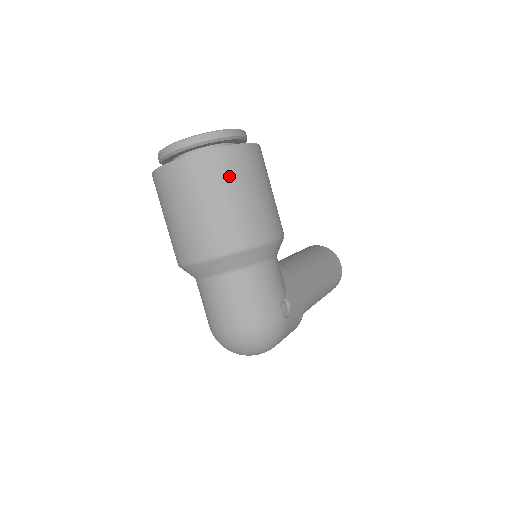
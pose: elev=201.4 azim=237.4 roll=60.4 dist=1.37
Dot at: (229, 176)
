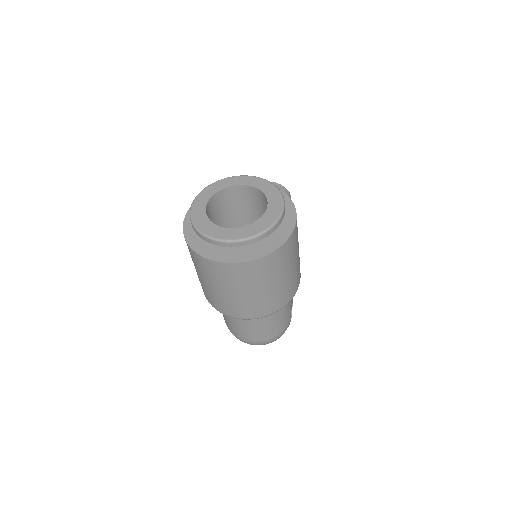
Dot at: (283, 265)
